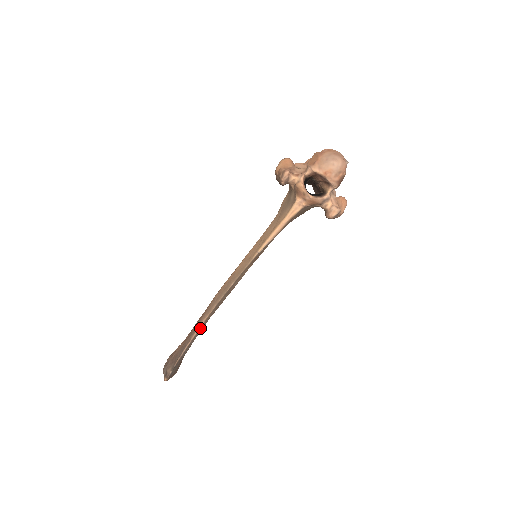
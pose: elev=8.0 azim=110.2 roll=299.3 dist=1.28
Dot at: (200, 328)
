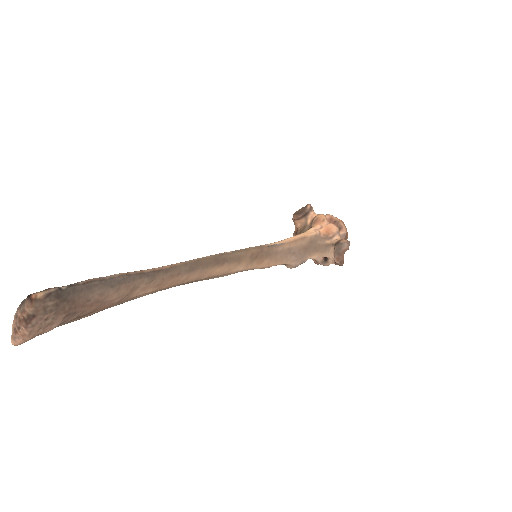
Dot at: (158, 270)
